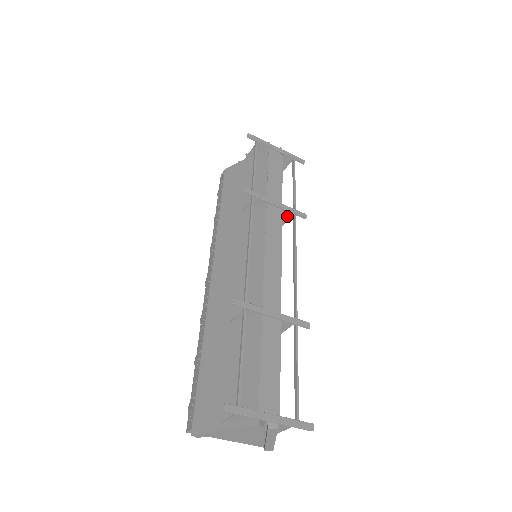
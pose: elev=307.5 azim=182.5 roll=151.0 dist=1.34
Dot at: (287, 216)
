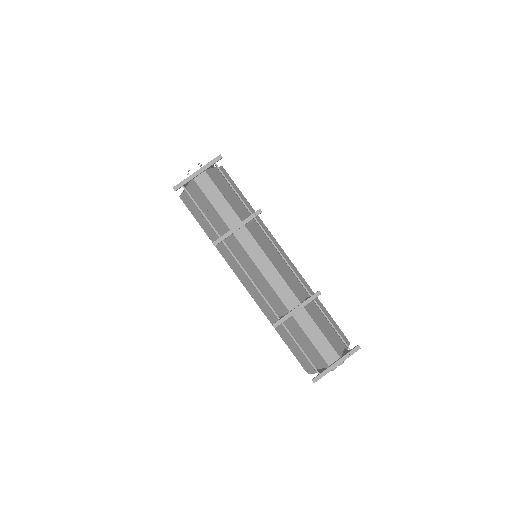
Dot at: occluded
